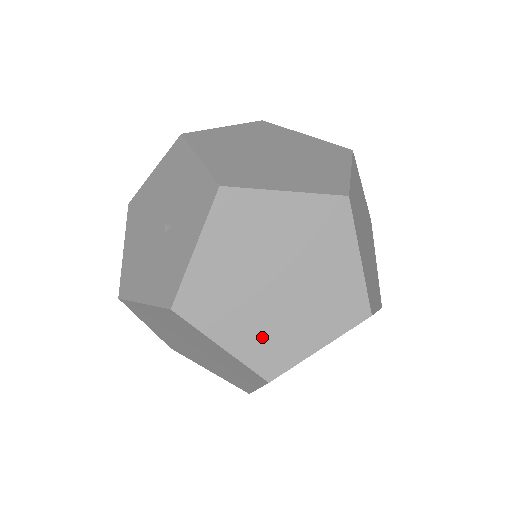
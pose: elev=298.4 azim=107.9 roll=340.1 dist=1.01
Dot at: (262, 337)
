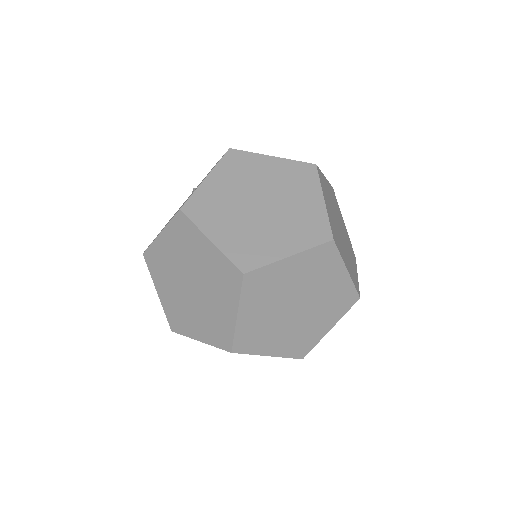
Dot at: occluded
